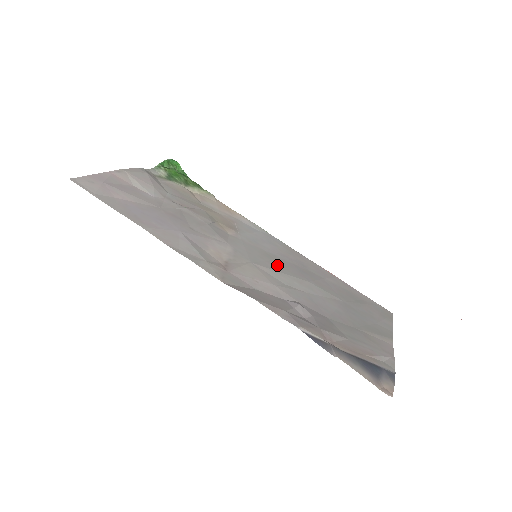
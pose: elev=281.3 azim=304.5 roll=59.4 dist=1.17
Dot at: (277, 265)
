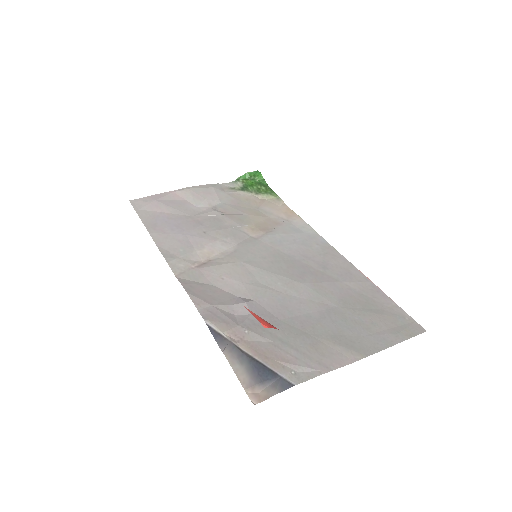
Dot at: (277, 265)
